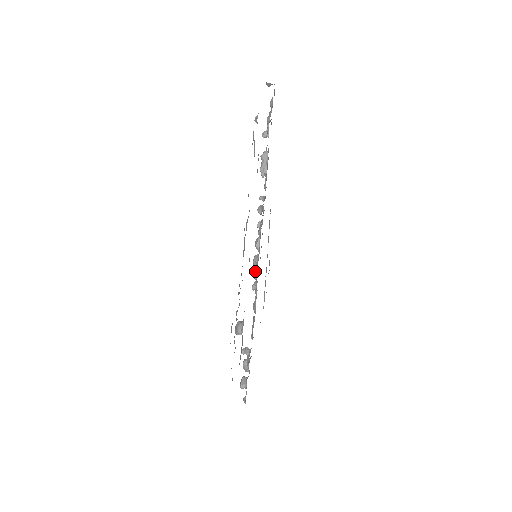
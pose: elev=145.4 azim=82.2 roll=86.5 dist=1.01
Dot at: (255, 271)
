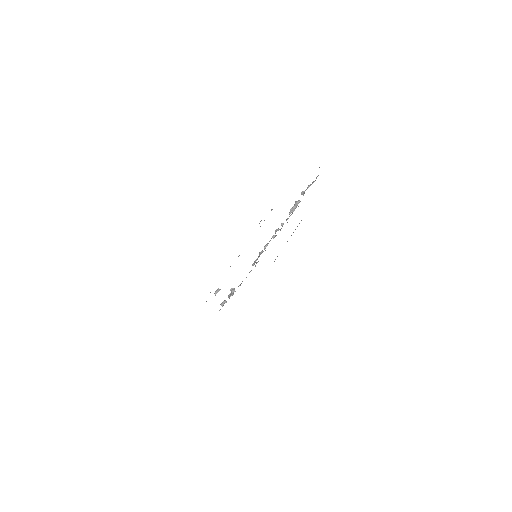
Dot at: (257, 258)
